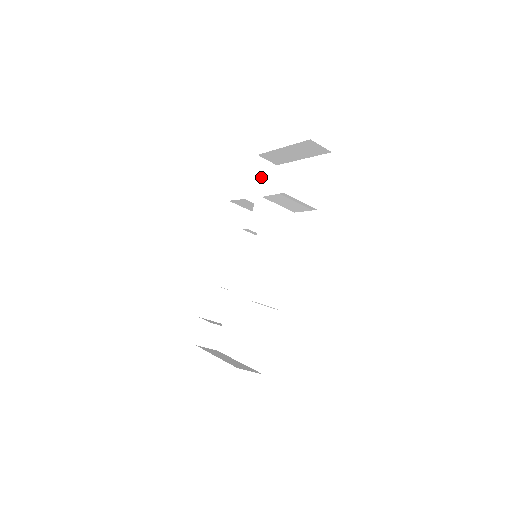
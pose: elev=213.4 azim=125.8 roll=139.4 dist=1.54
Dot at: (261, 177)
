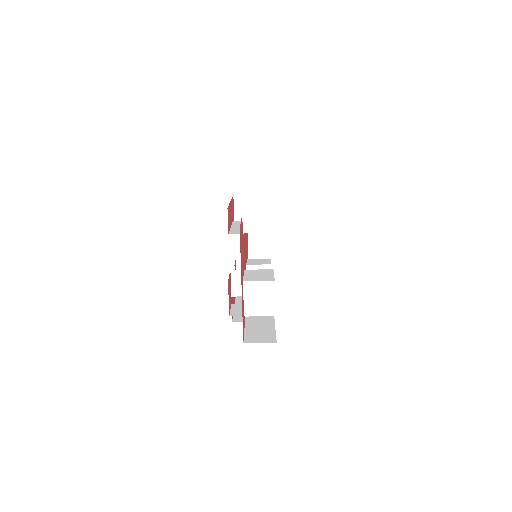
Dot at: occluded
